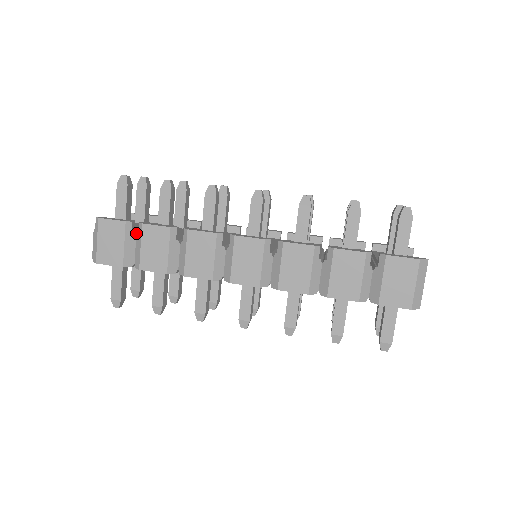
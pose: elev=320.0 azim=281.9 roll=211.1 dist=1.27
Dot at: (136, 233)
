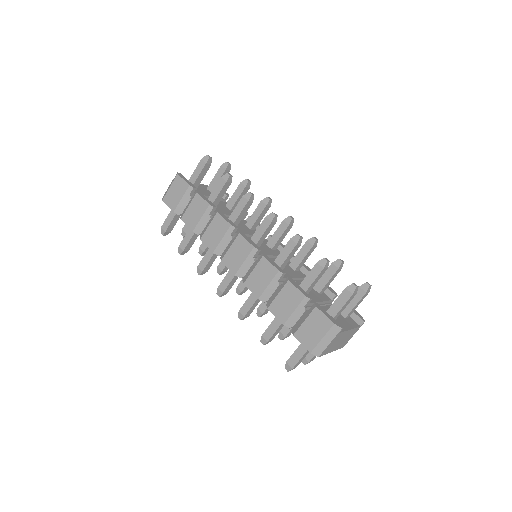
Dot at: occluded
